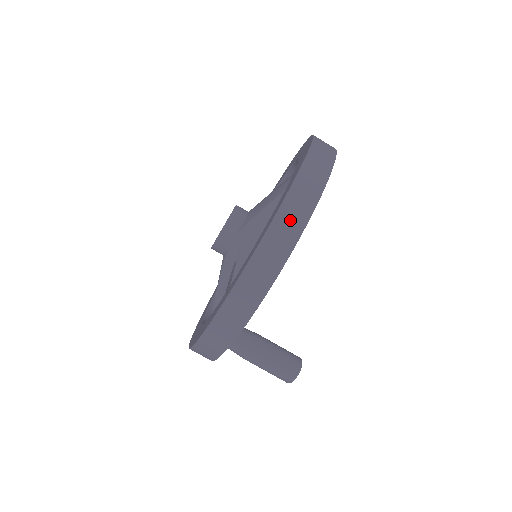
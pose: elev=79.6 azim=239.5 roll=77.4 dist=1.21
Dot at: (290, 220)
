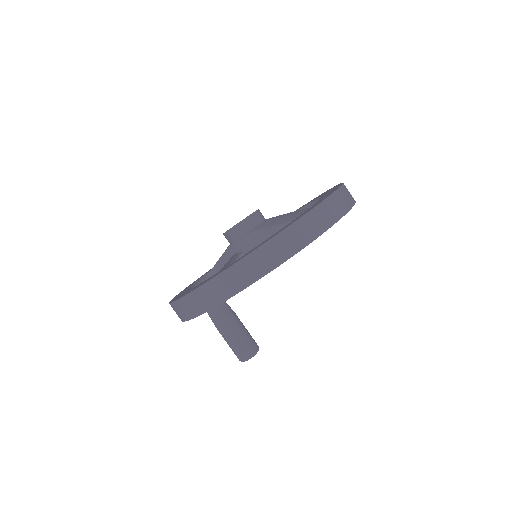
Dot at: (270, 255)
